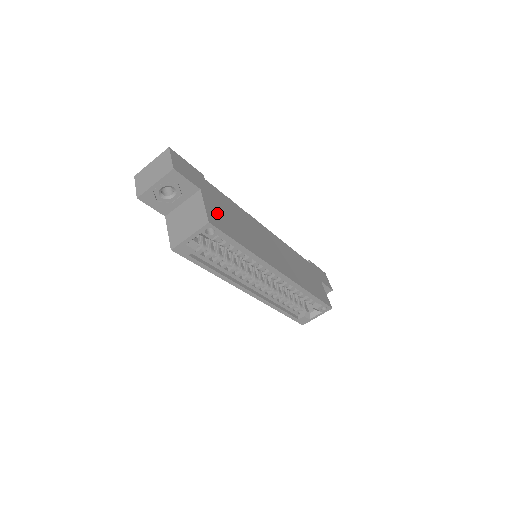
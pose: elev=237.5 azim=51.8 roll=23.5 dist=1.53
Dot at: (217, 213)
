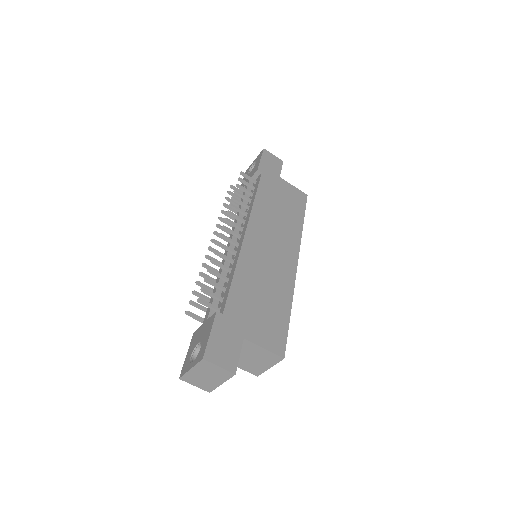
Dot at: (265, 330)
